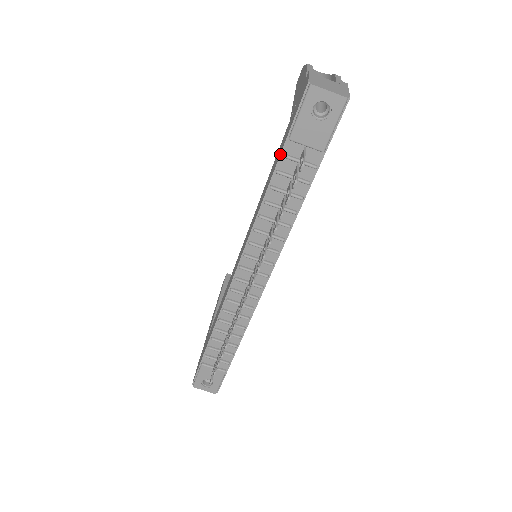
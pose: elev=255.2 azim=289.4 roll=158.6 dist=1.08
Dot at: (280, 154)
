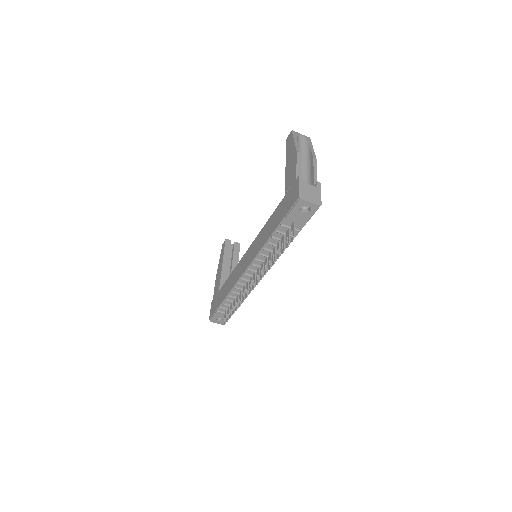
Dot at: (279, 224)
